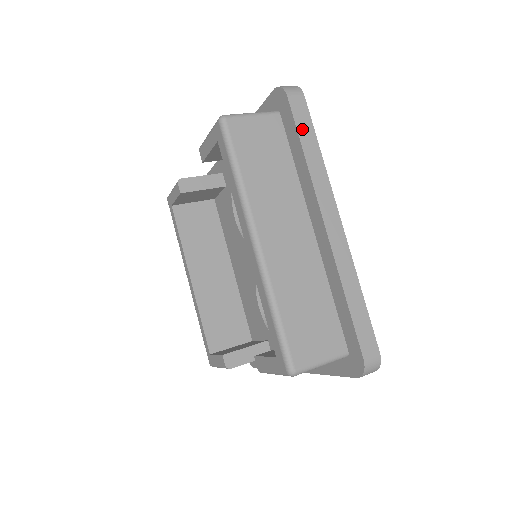
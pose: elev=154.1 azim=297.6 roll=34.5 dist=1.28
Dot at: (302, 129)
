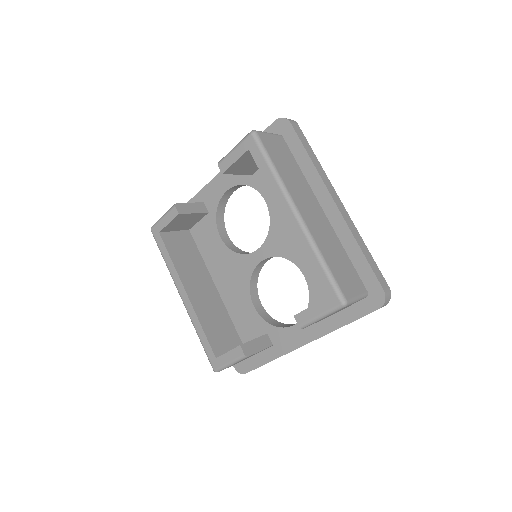
Dot at: (304, 143)
